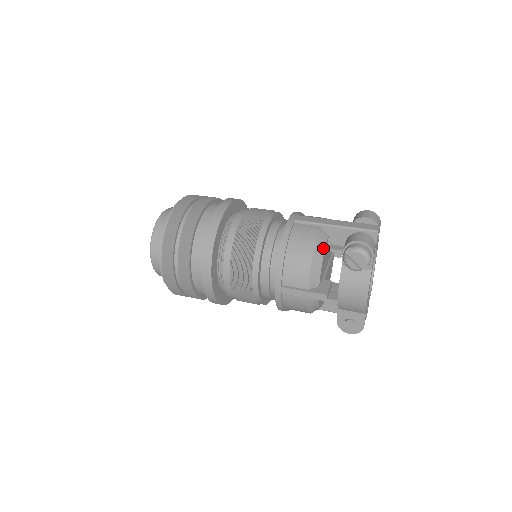
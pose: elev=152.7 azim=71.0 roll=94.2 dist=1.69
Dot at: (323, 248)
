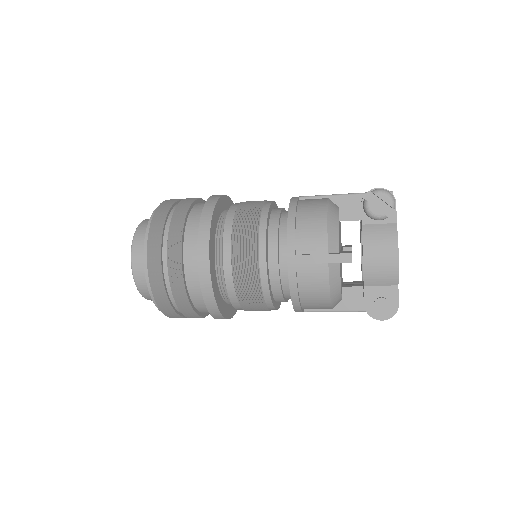
Dot at: (336, 213)
